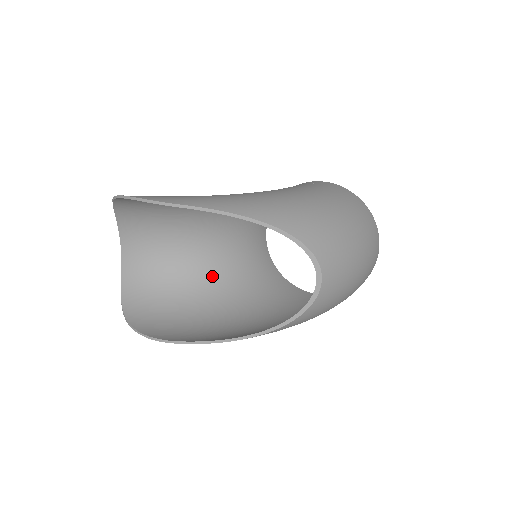
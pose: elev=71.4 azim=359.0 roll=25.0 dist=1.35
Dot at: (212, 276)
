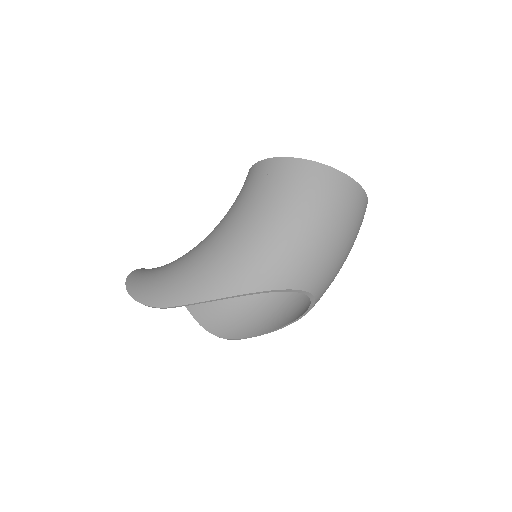
Dot at: occluded
